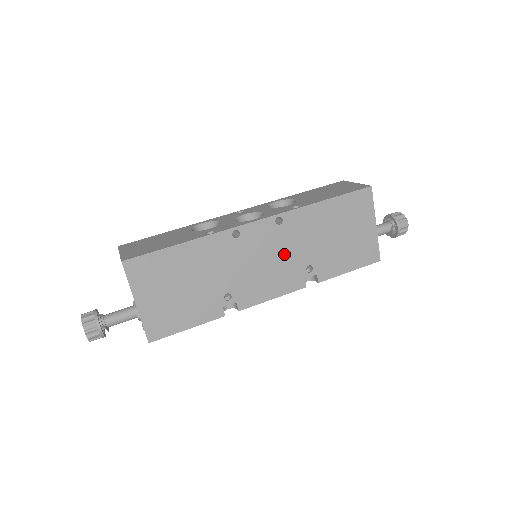
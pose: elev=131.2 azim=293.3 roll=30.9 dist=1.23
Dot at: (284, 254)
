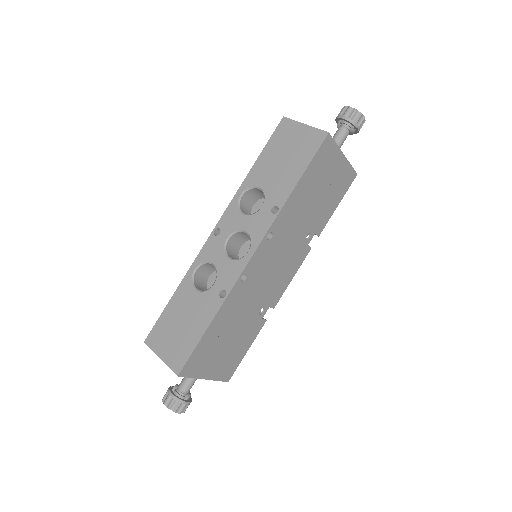
Dot at: (285, 249)
